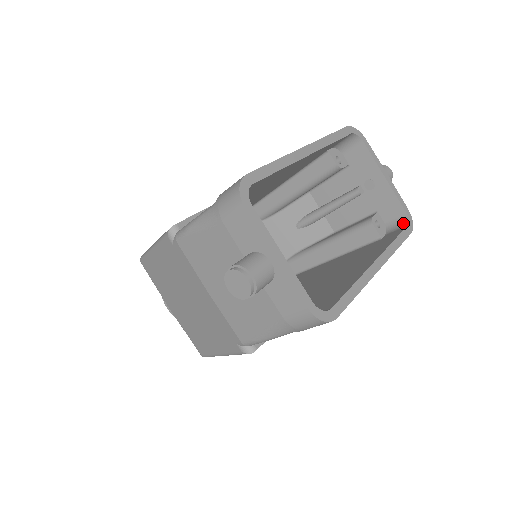
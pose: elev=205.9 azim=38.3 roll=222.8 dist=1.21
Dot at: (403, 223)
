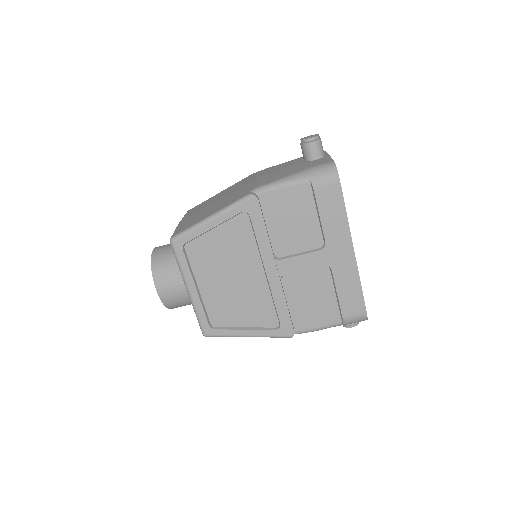
Dot at: occluded
